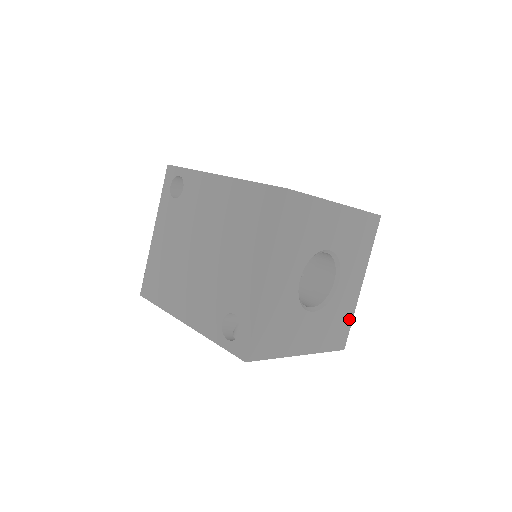
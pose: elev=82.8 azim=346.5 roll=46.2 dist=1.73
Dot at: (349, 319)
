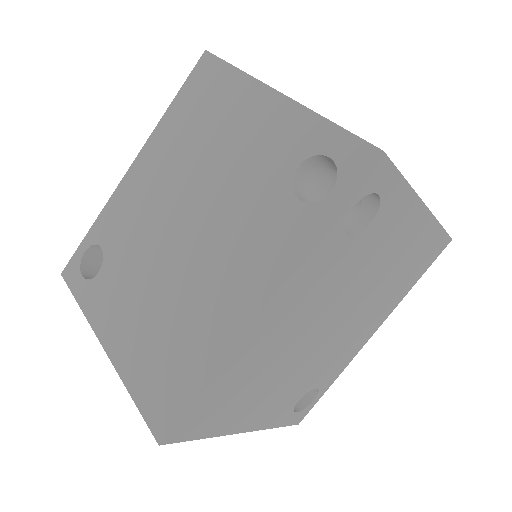
Dot at: occluded
